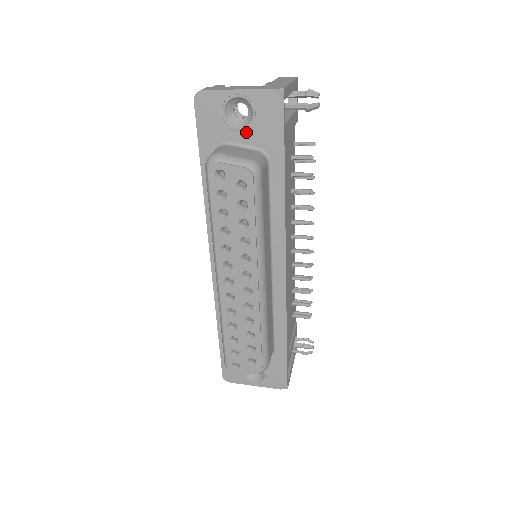
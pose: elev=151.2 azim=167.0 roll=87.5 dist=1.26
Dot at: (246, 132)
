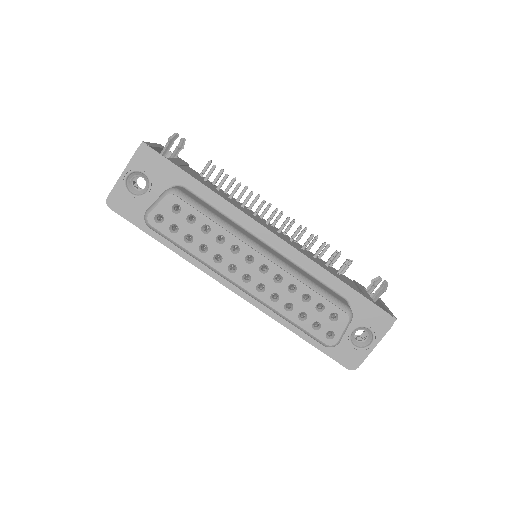
Dot at: (153, 188)
